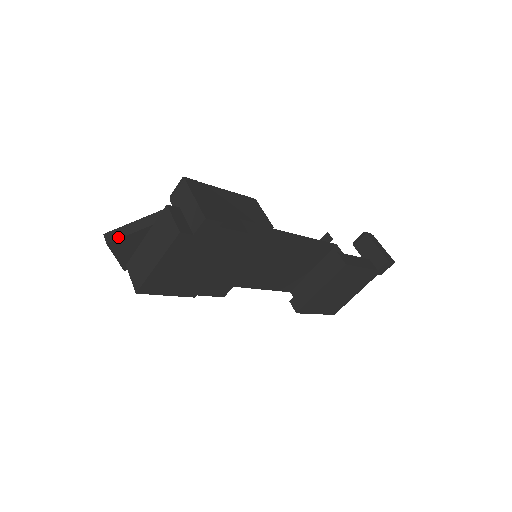
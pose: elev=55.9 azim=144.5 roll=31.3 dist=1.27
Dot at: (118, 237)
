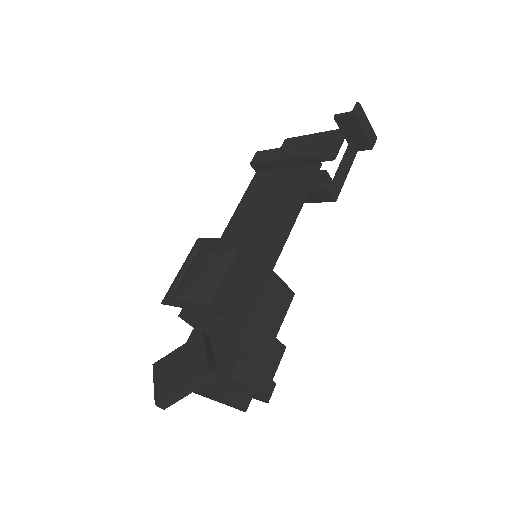
Dot at: (172, 403)
